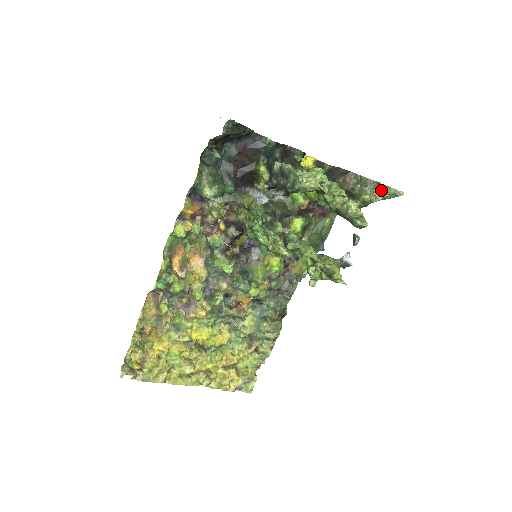
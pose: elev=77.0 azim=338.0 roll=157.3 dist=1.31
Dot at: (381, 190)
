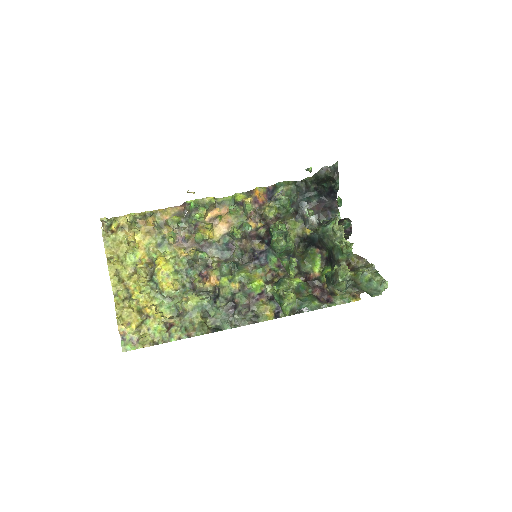
Dot at: (375, 276)
